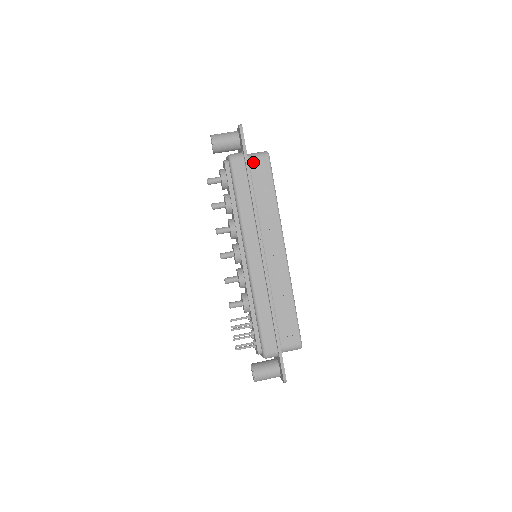
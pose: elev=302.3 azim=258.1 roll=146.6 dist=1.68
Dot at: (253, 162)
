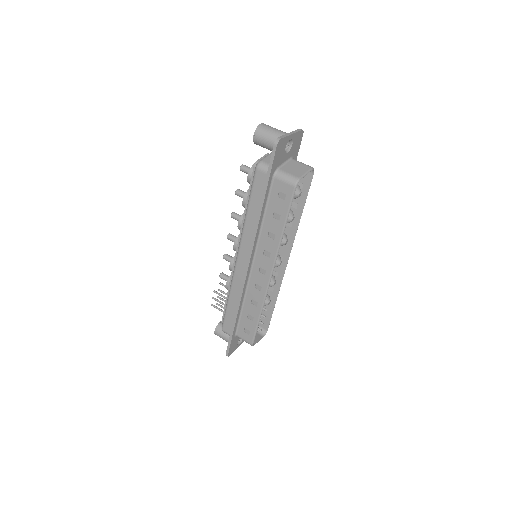
Dot at: (277, 183)
